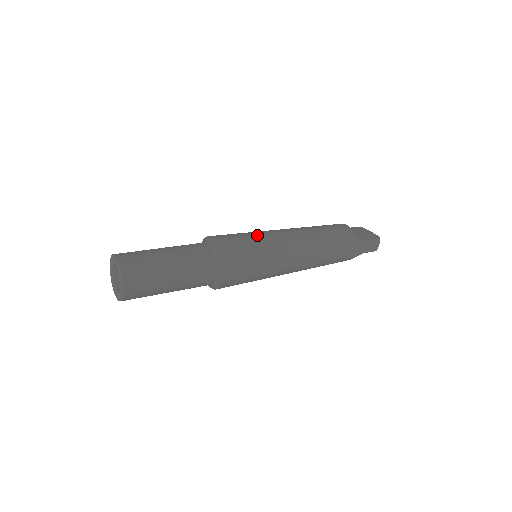
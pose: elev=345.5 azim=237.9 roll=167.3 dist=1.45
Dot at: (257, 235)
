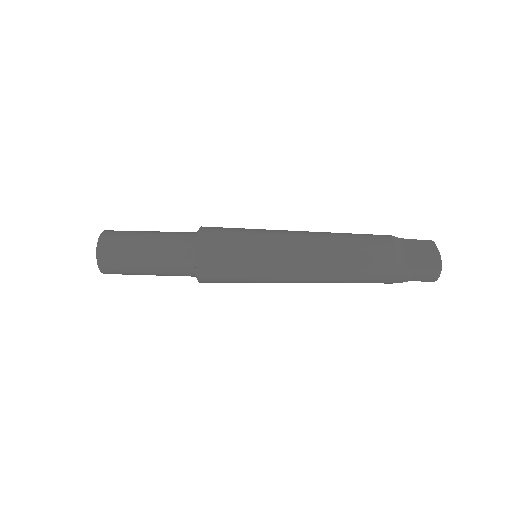
Dot at: (251, 238)
